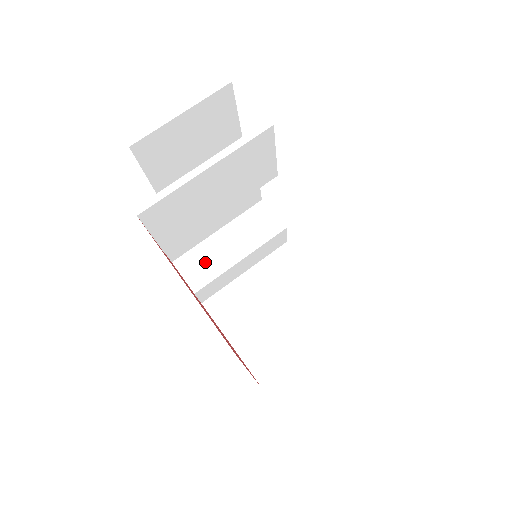
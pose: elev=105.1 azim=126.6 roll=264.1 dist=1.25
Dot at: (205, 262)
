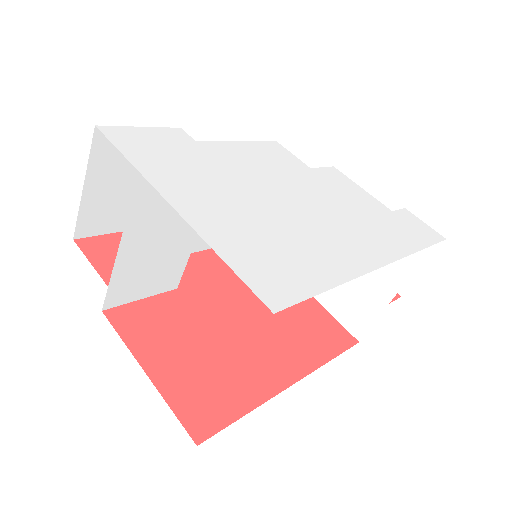
Dot at: occluded
